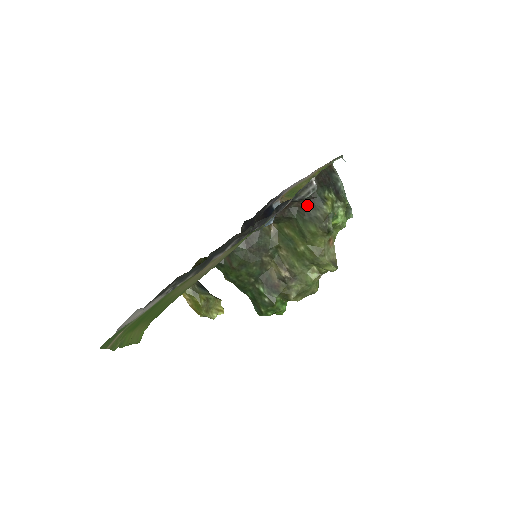
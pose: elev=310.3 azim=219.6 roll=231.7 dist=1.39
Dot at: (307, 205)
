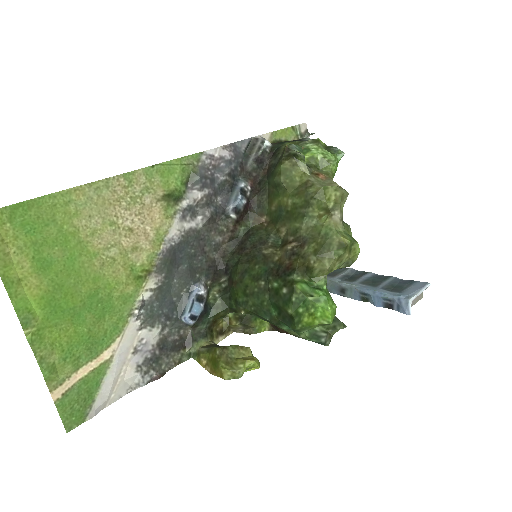
Dot at: (270, 163)
